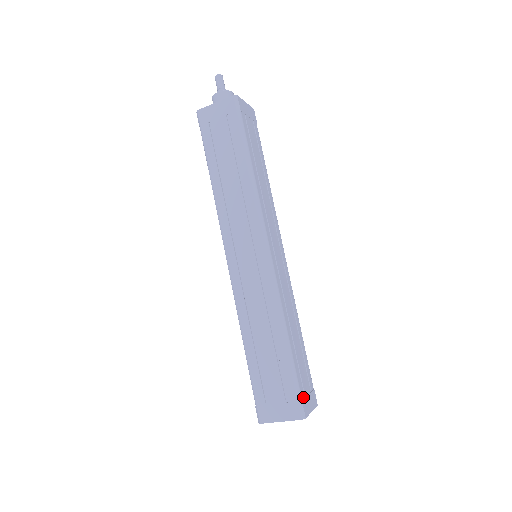
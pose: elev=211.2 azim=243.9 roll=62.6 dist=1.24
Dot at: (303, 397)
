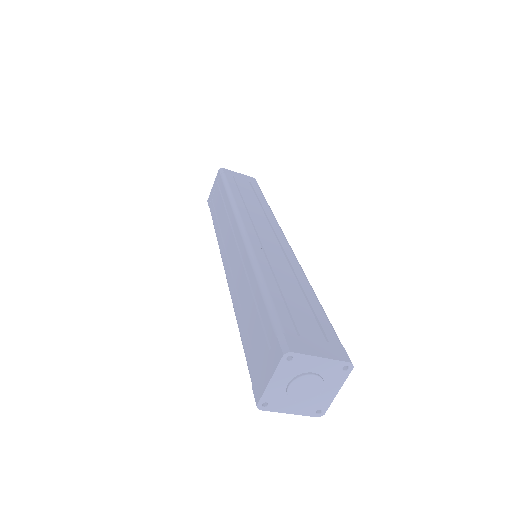
Dot at: (291, 334)
